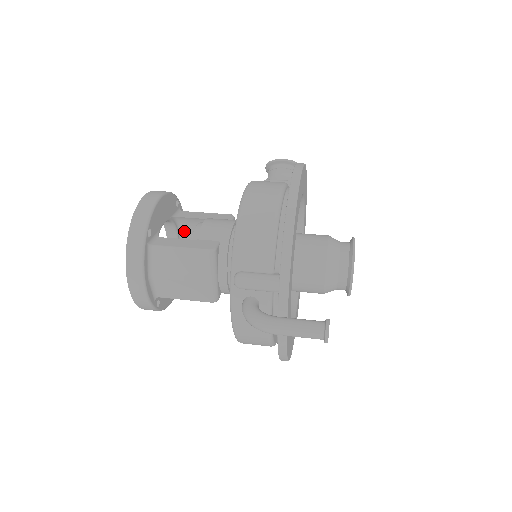
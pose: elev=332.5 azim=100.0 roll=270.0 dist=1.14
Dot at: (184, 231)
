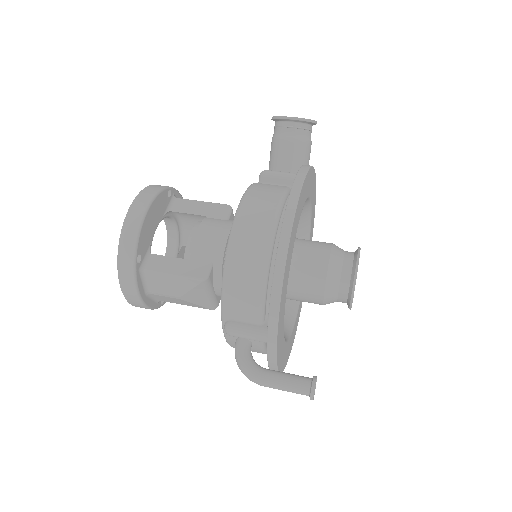
Dot at: (181, 216)
